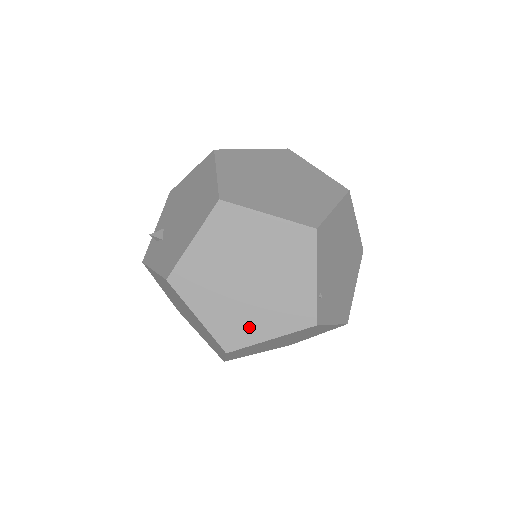
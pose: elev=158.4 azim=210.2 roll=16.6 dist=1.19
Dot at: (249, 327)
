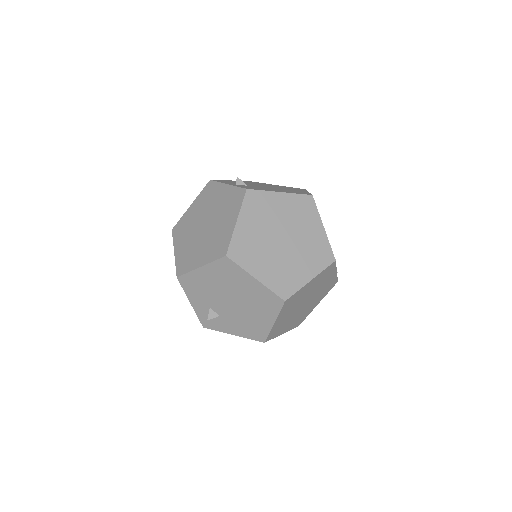
Dot at: (307, 312)
